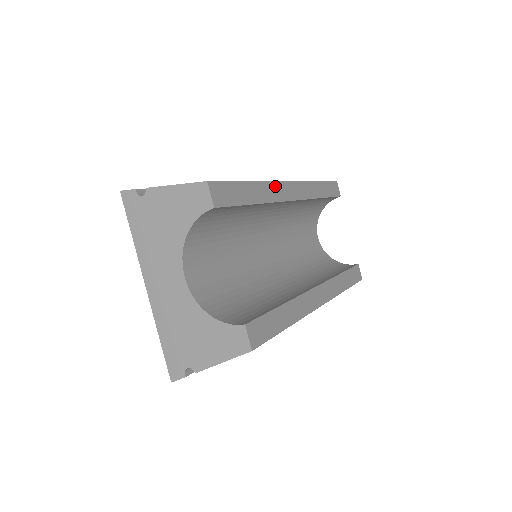
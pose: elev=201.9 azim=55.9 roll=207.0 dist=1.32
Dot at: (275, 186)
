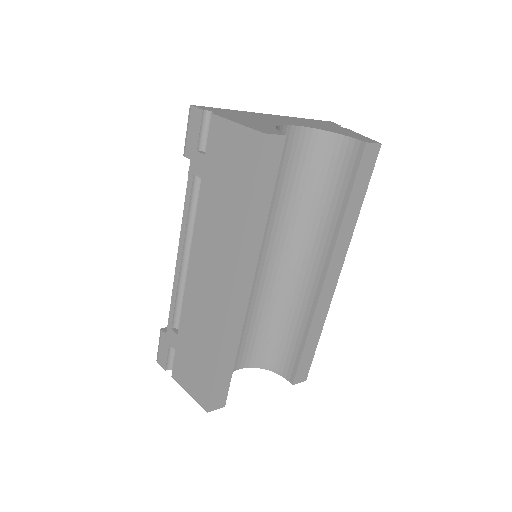
Dot at: (230, 324)
